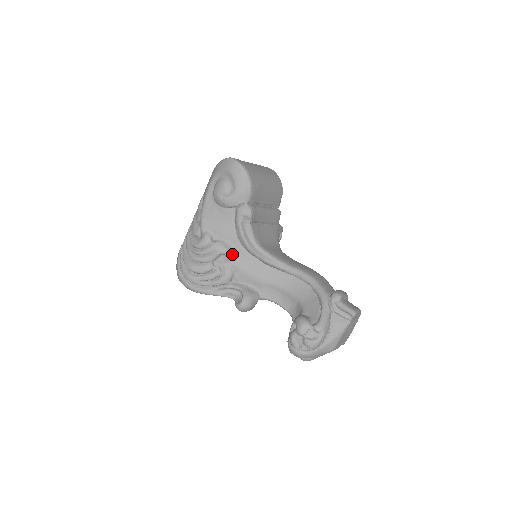
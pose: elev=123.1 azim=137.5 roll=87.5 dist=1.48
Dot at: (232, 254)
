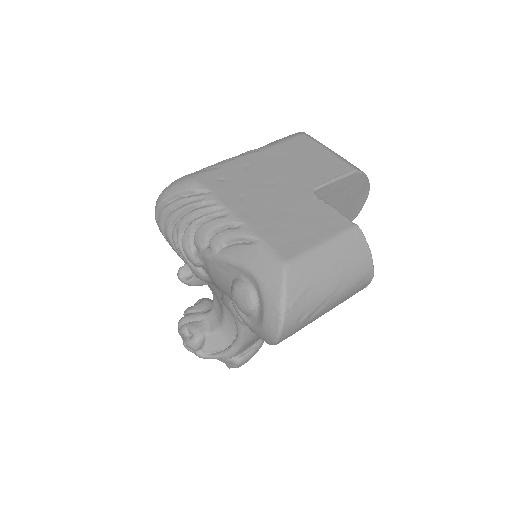
Dot at: occluded
